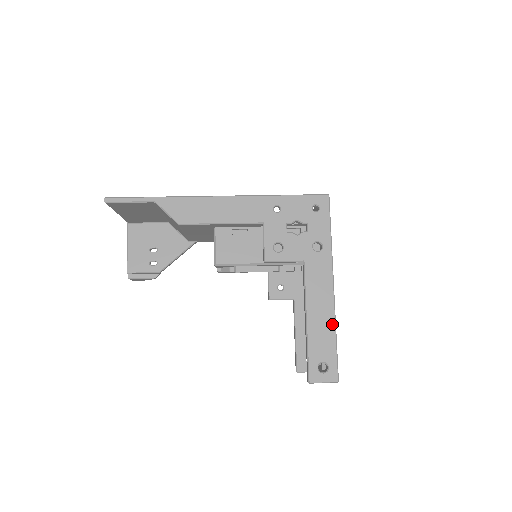
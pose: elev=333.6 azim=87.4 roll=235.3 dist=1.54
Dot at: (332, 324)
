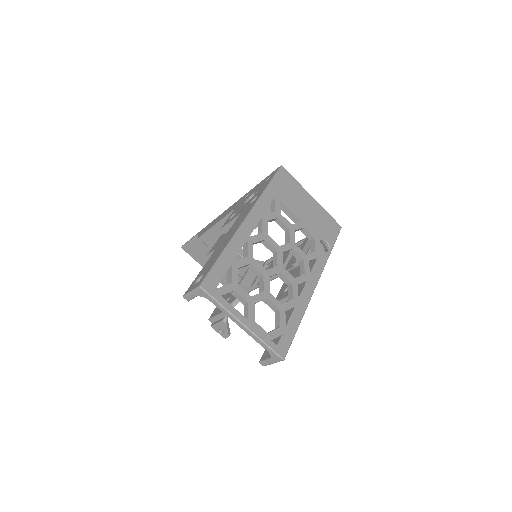
Dot at: (227, 244)
